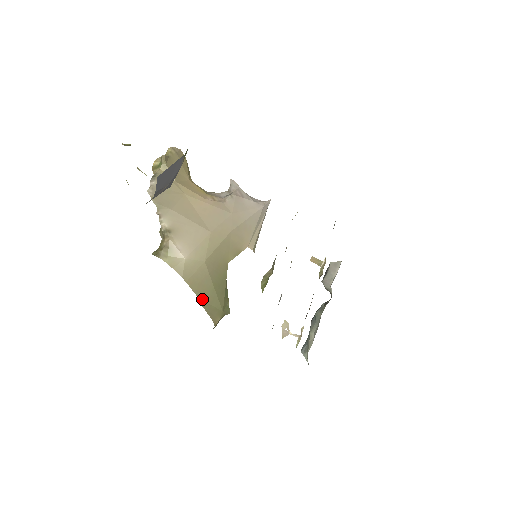
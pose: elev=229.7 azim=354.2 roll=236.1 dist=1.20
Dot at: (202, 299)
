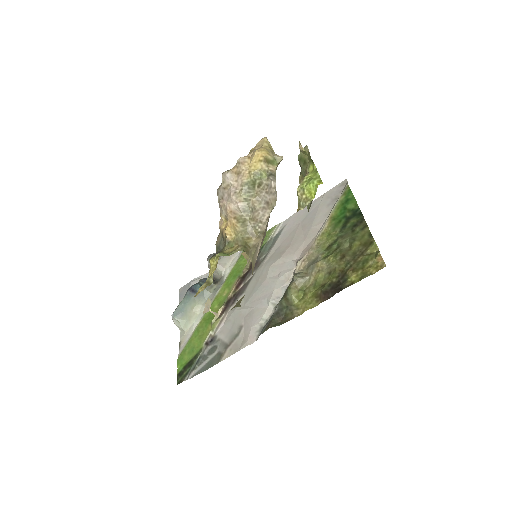
Dot at: (244, 295)
